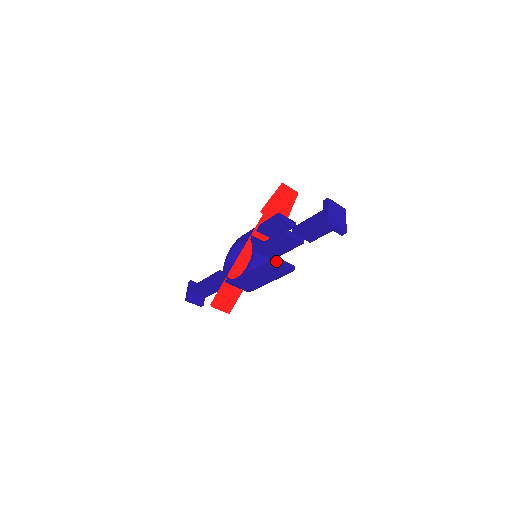
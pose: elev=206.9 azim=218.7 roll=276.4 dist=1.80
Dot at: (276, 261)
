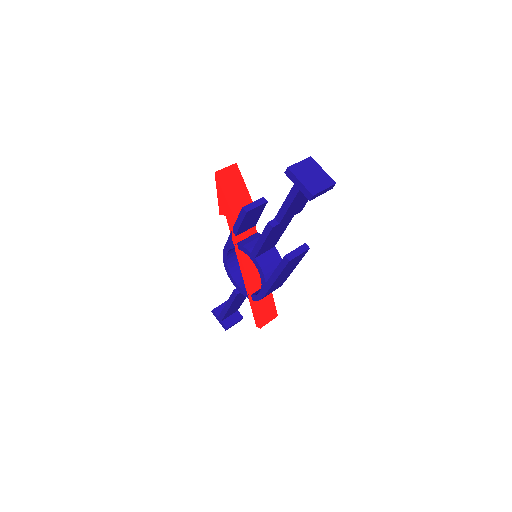
Dot at: (289, 260)
